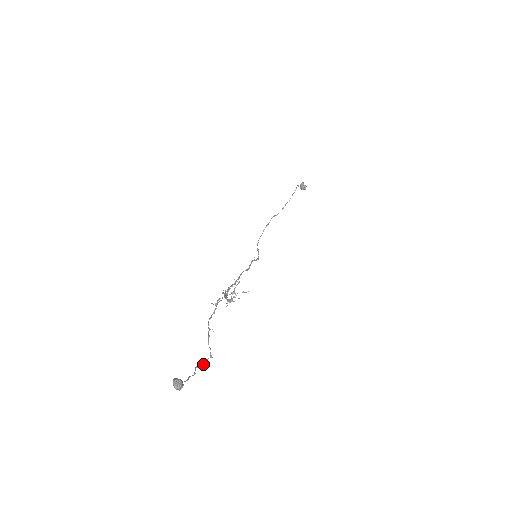
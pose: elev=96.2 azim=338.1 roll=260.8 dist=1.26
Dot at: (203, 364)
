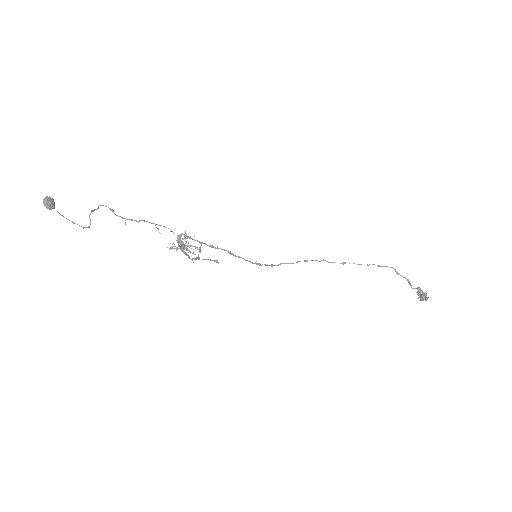
Dot at: (88, 227)
